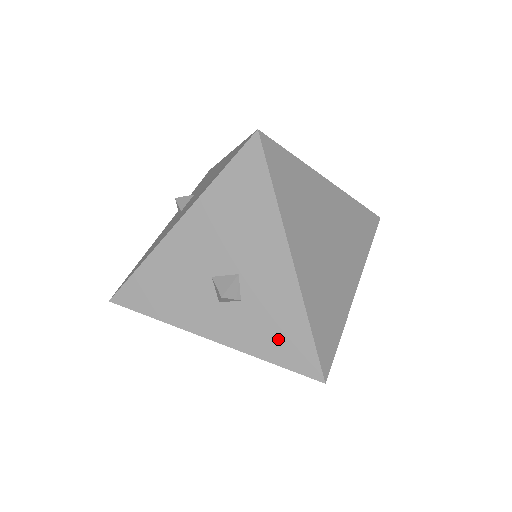
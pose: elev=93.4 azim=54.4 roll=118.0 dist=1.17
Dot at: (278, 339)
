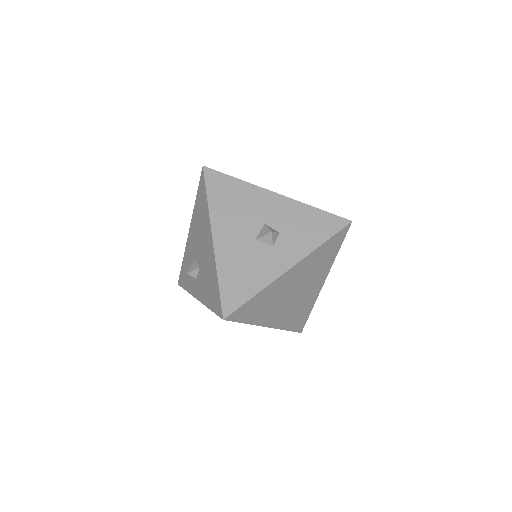
Dot at: (314, 228)
